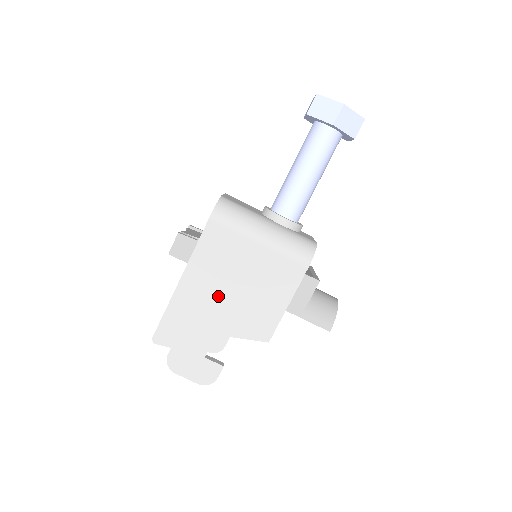
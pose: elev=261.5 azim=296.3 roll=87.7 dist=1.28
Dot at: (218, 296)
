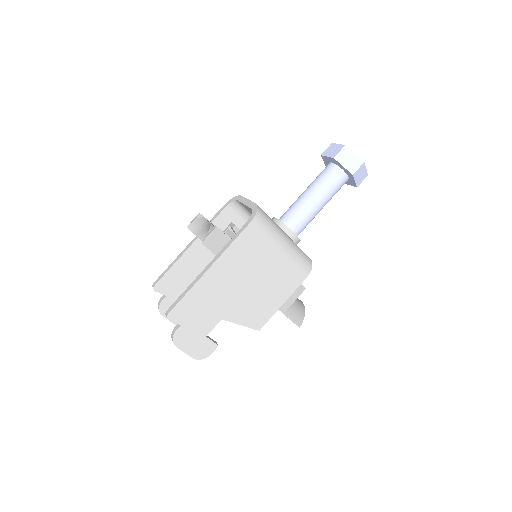
Dot at: (234, 288)
